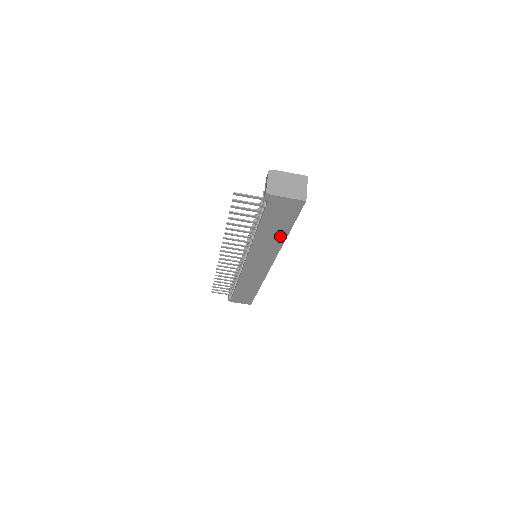
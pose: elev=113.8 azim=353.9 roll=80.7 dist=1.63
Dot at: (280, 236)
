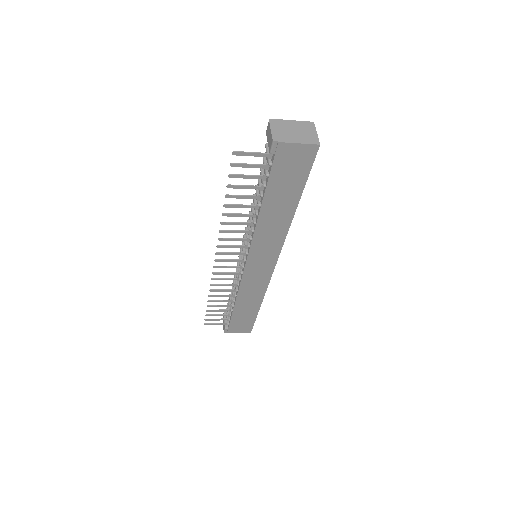
Dot at: (288, 211)
